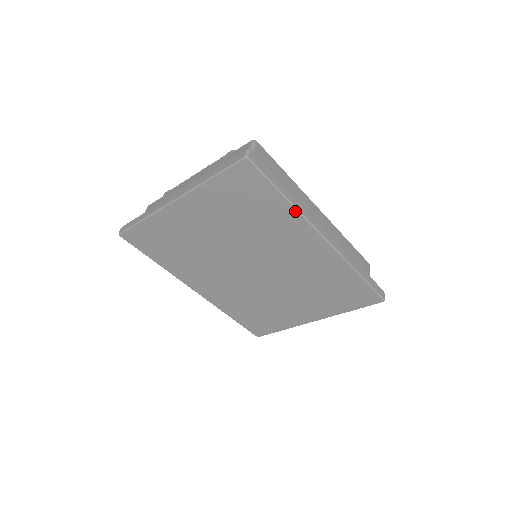
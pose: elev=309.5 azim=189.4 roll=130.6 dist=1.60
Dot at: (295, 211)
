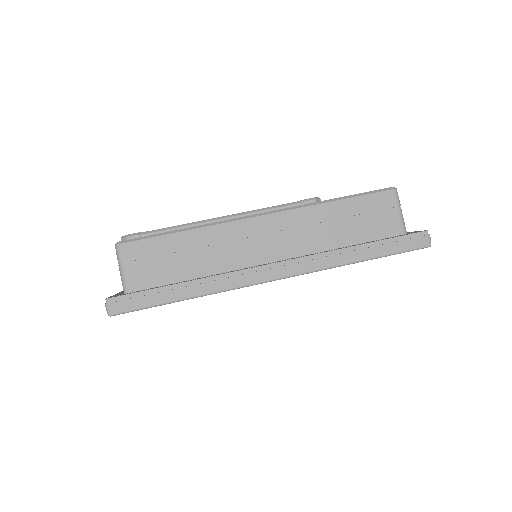
Dot at: occluded
